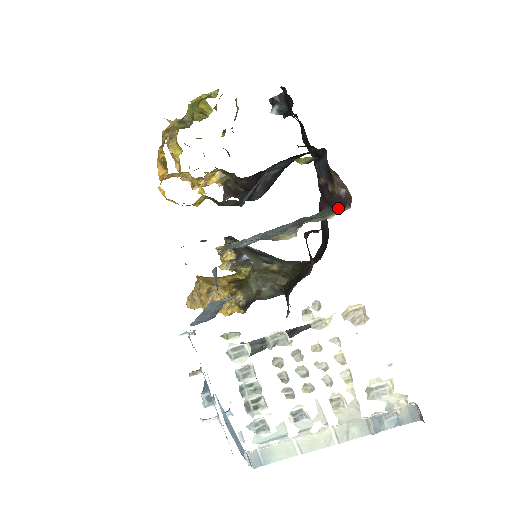
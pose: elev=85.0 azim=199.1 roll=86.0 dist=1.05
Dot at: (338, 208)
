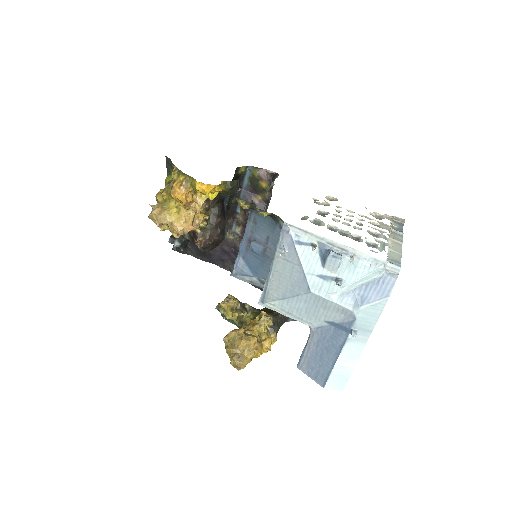
Dot at: (275, 178)
